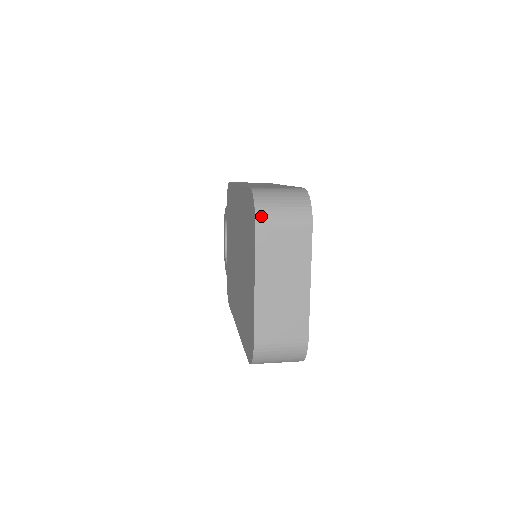
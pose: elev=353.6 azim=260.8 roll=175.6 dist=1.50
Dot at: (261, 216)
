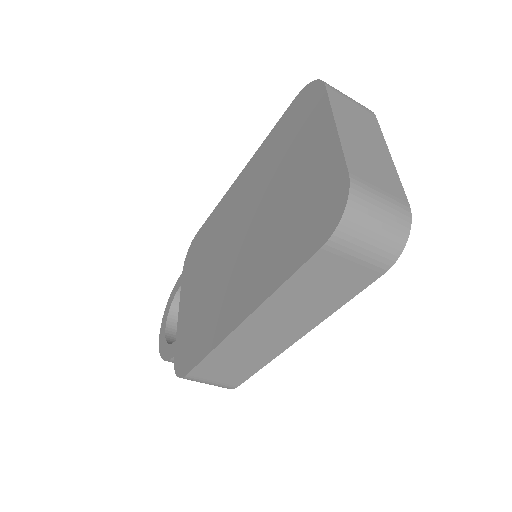
Dot at: (327, 84)
